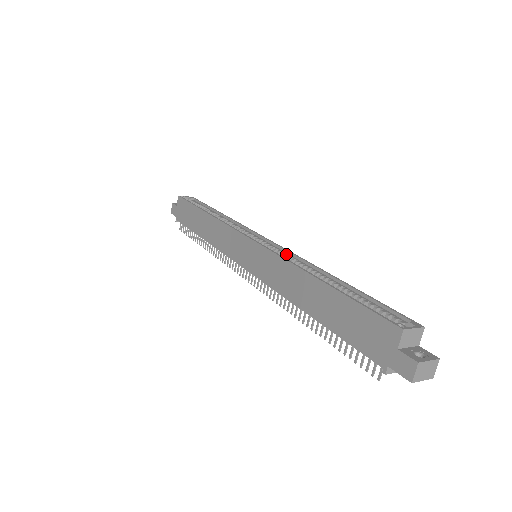
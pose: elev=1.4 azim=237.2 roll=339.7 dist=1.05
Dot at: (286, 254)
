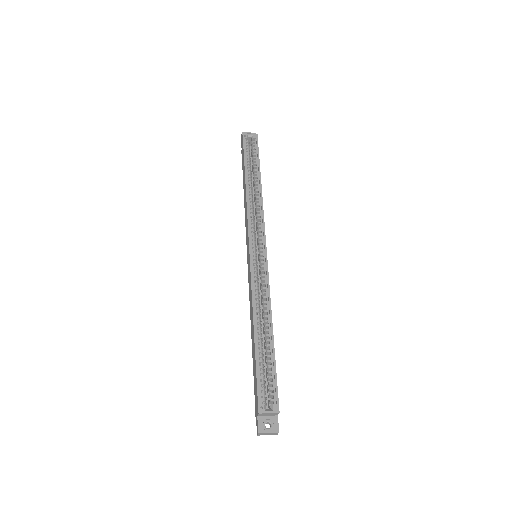
Dot at: (264, 278)
